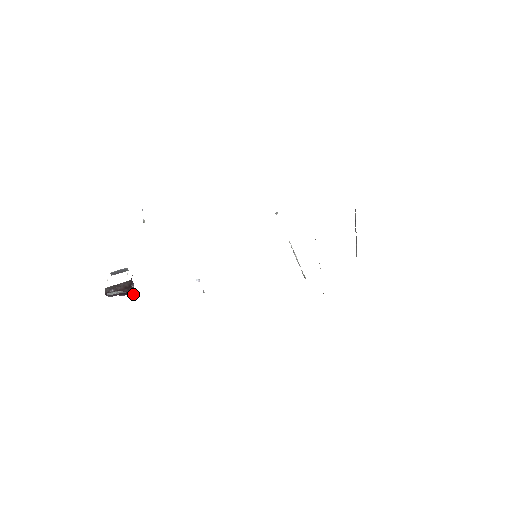
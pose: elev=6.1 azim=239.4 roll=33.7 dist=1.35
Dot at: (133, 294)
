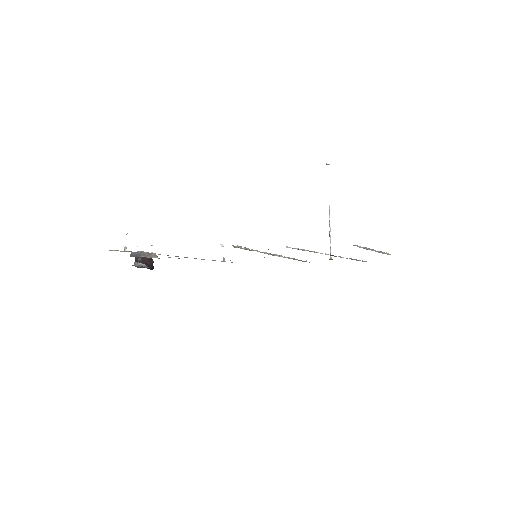
Dot at: (152, 268)
